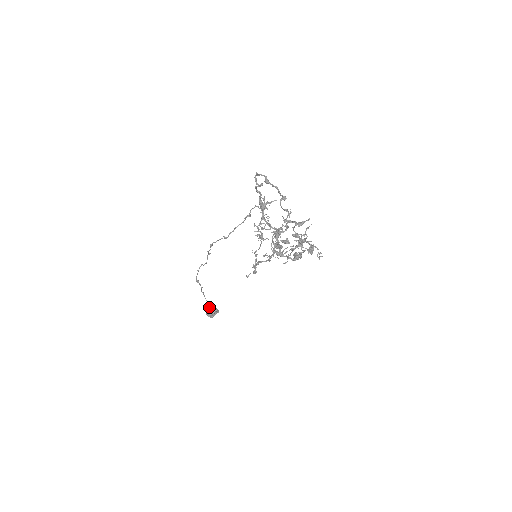
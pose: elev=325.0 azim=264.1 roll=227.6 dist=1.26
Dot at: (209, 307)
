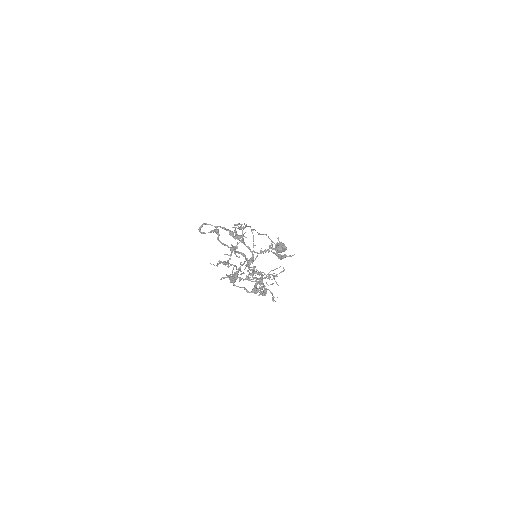
Dot at: (279, 243)
